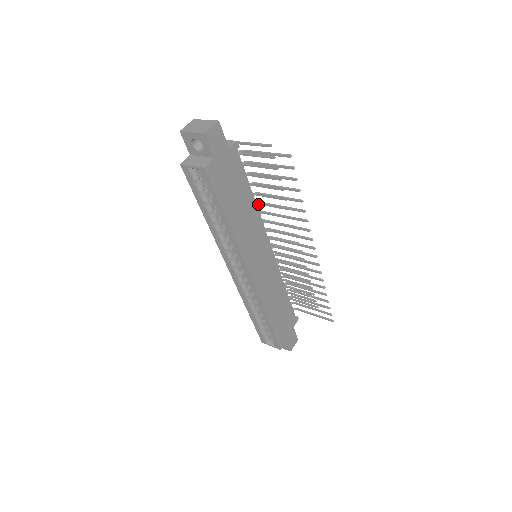
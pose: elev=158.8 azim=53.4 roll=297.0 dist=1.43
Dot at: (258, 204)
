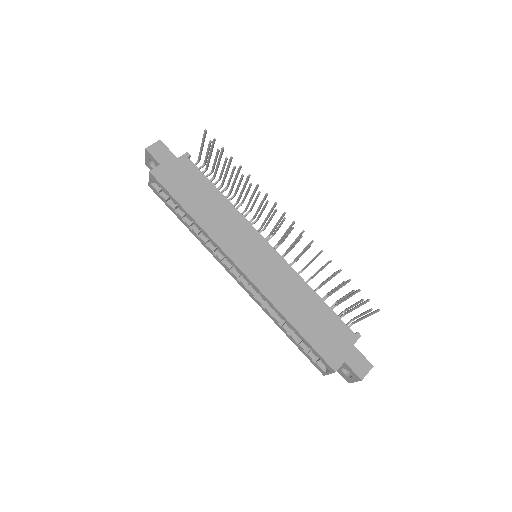
Dot at: (236, 203)
